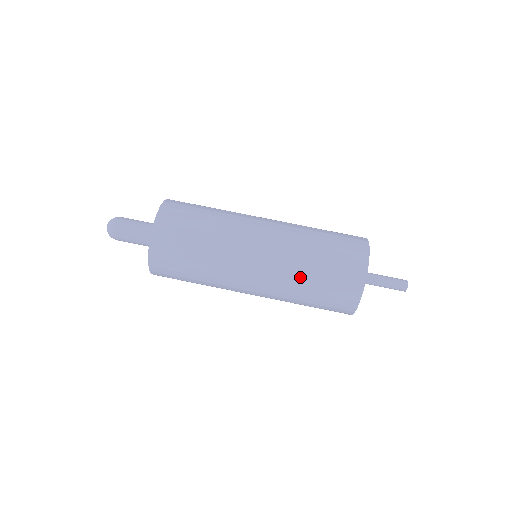
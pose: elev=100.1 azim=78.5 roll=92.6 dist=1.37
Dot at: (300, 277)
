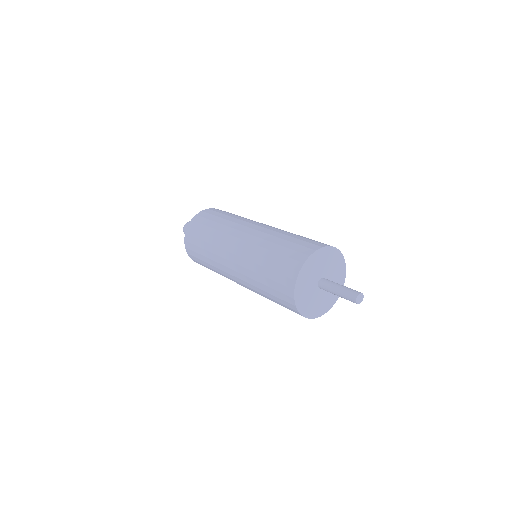
Dot at: (277, 236)
